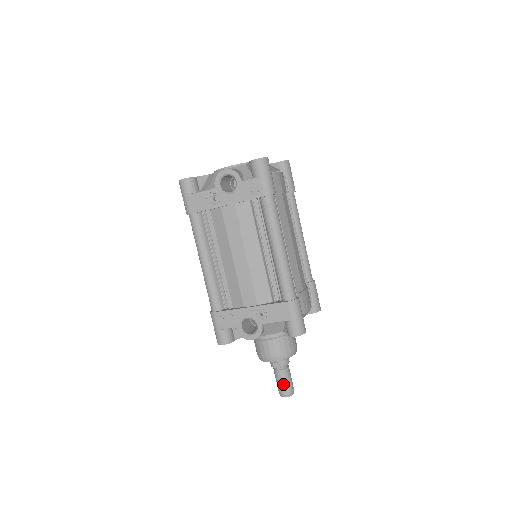
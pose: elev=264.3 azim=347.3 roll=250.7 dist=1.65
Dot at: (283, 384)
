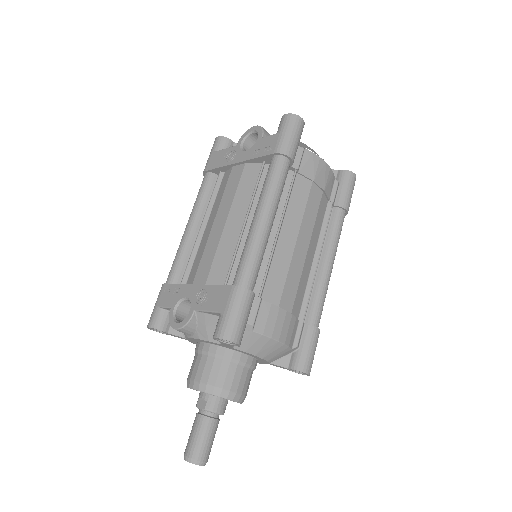
Dot at: (193, 438)
